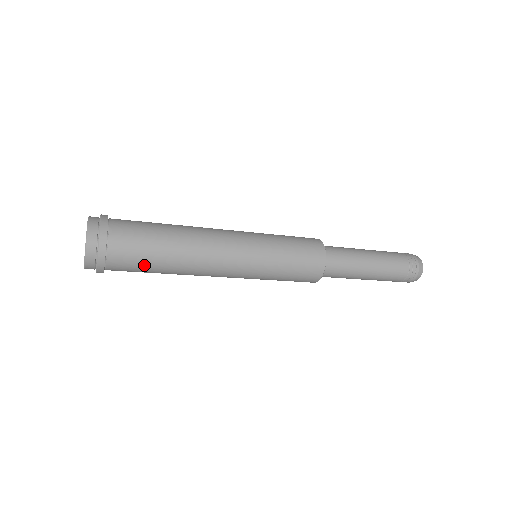
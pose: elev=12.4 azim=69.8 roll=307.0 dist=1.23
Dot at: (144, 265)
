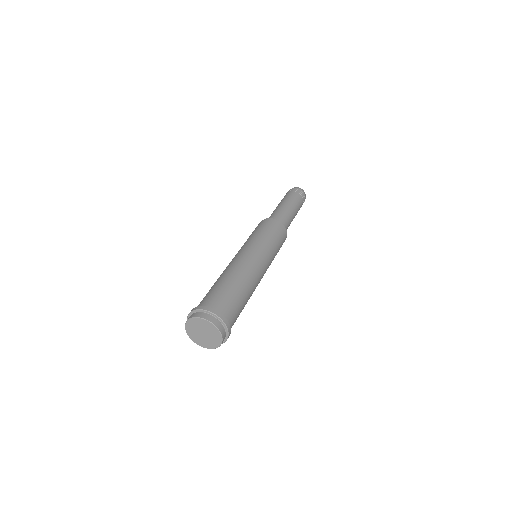
Dot at: occluded
